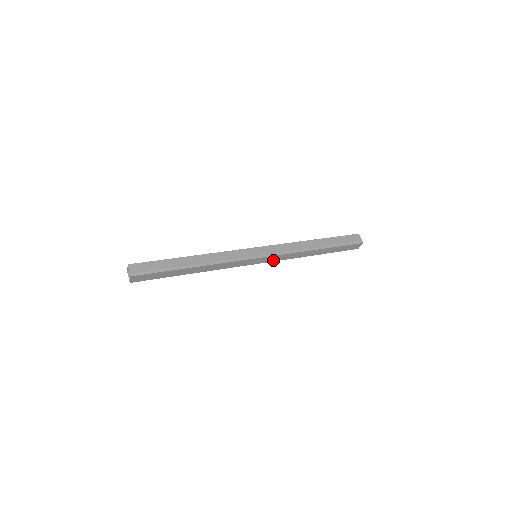
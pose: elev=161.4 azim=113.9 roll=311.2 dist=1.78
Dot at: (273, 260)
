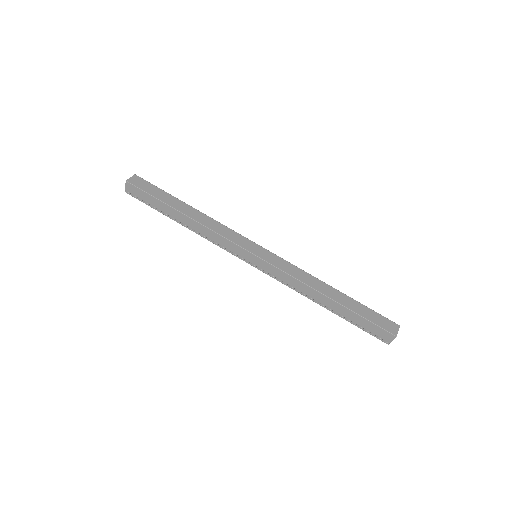
Dot at: occluded
